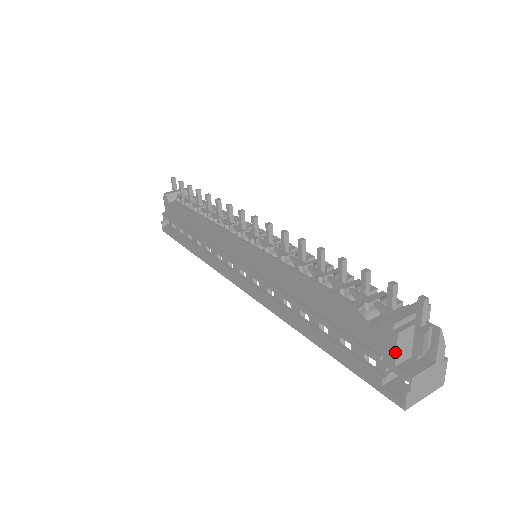
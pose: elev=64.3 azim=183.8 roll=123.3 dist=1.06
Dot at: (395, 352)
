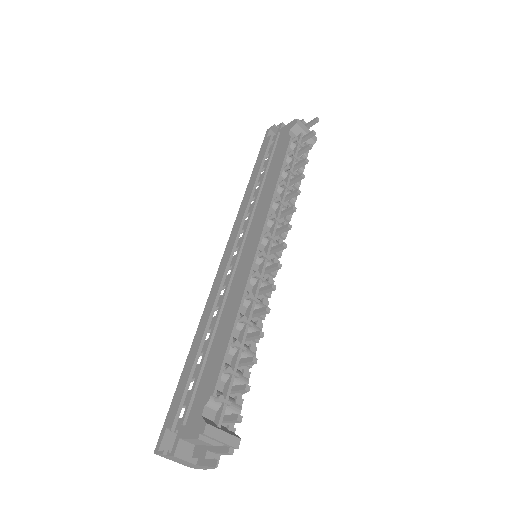
Dot at: (187, 437)
